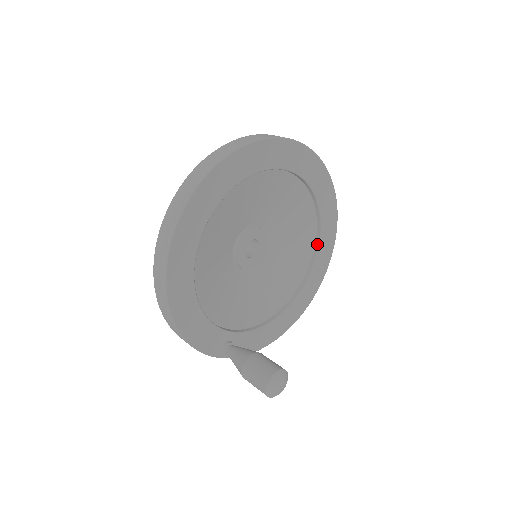
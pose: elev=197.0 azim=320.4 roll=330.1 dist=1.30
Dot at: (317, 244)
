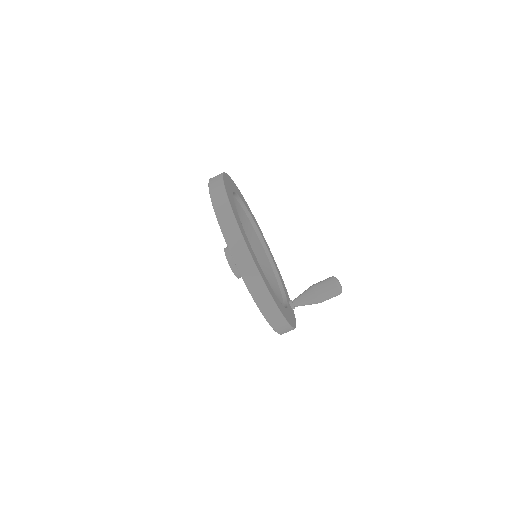
Dot at: (246, 211)
